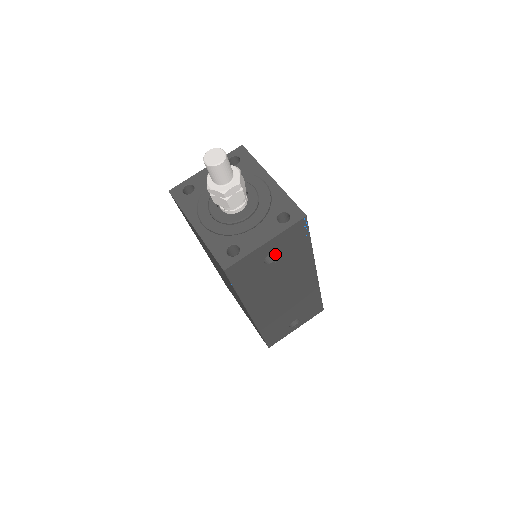
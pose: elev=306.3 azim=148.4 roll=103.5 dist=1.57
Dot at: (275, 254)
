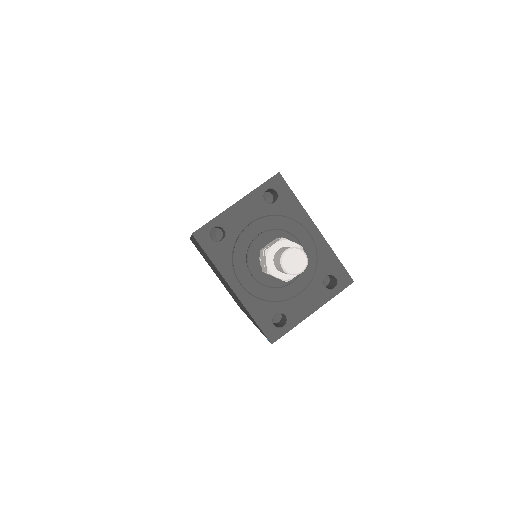
Dot at: occluded
